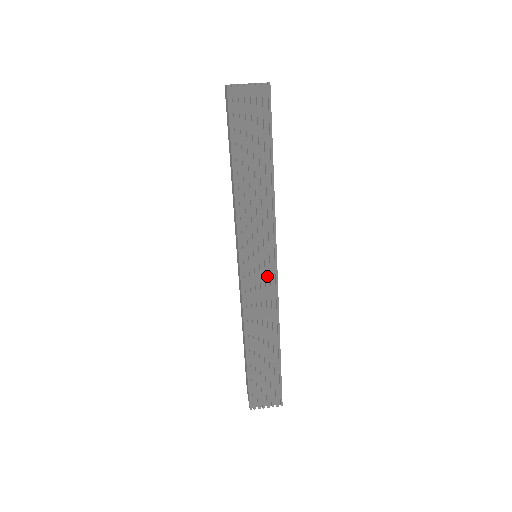
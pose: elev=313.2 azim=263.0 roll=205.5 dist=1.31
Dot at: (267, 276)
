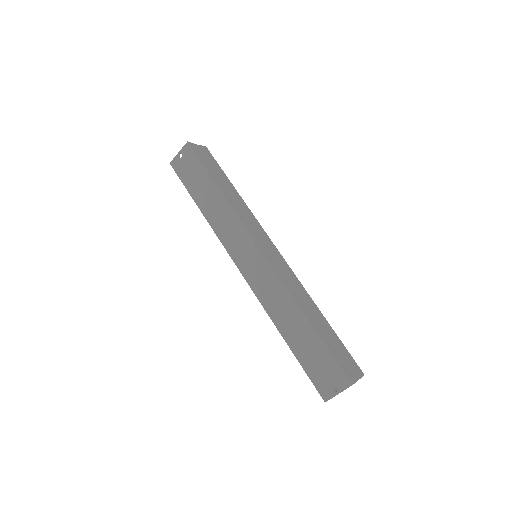
Dot at: (277, 256)
